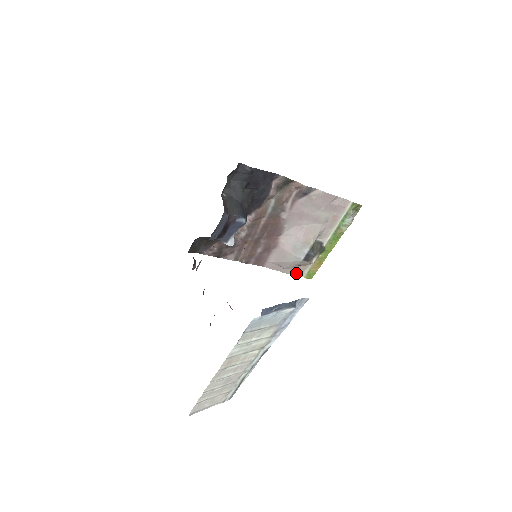
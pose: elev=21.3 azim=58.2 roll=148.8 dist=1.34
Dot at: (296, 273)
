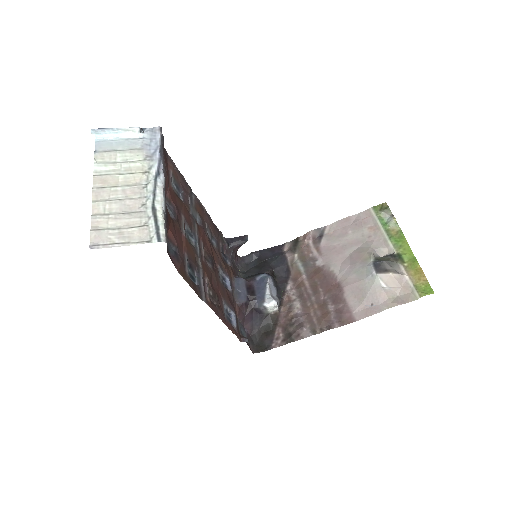
Dot at: (406, 302)
